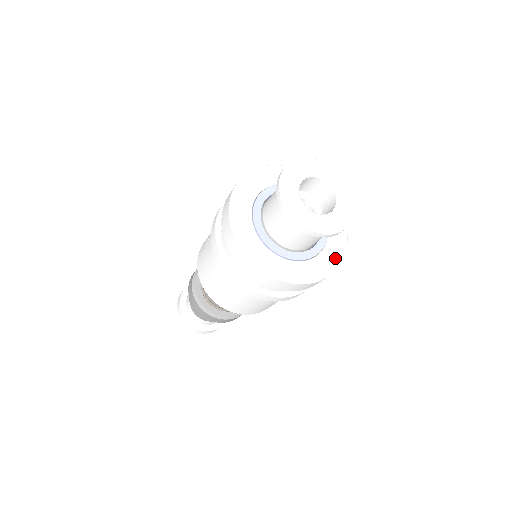
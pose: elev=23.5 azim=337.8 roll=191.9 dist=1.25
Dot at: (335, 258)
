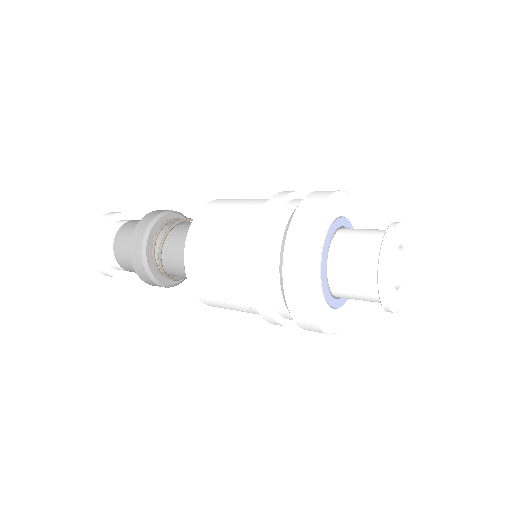
Dot at: occluded
